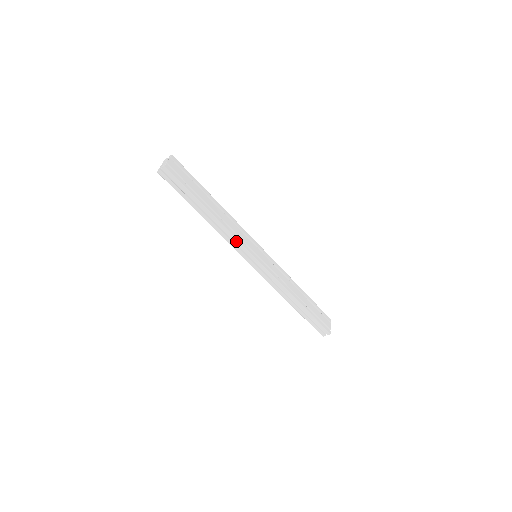
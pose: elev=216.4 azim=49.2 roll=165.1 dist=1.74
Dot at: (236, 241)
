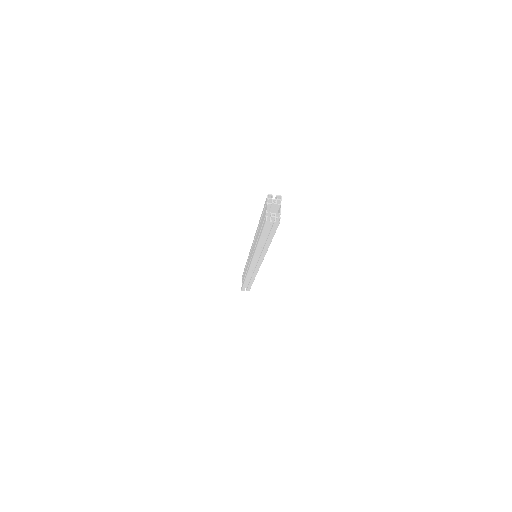
Dot at: (262, 258)
